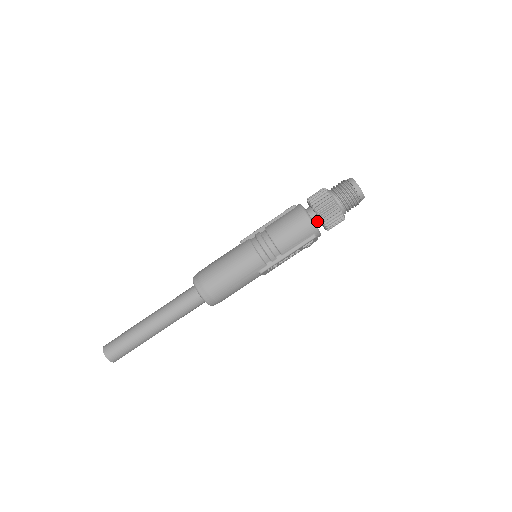
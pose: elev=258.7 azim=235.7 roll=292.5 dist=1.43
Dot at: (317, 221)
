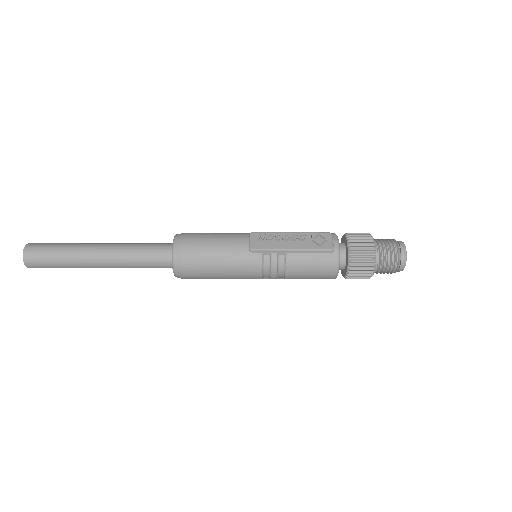
Dot at: (340, 269)
